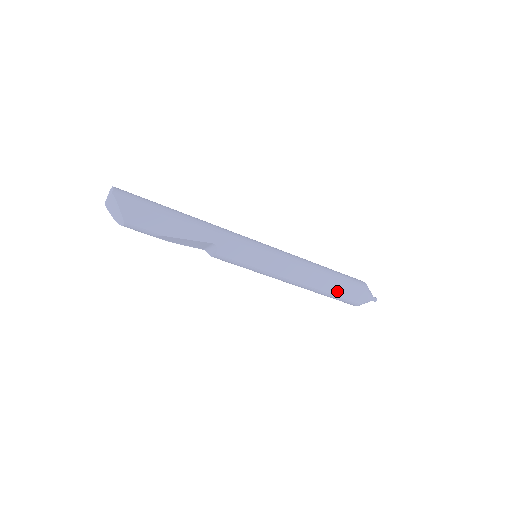
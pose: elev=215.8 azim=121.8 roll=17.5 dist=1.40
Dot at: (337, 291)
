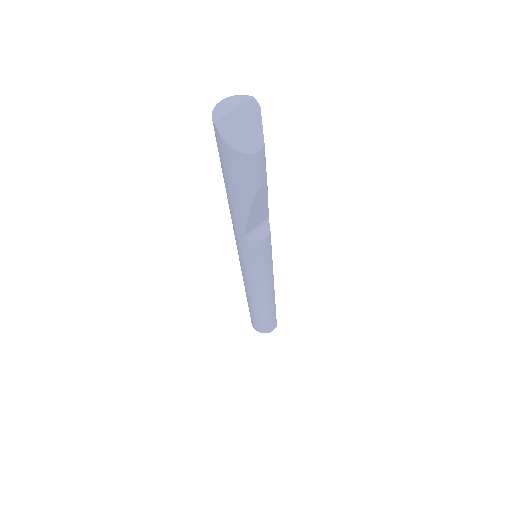
Dot at: occluded
